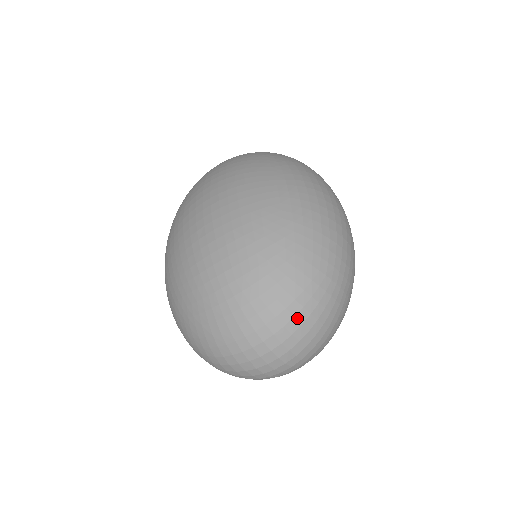
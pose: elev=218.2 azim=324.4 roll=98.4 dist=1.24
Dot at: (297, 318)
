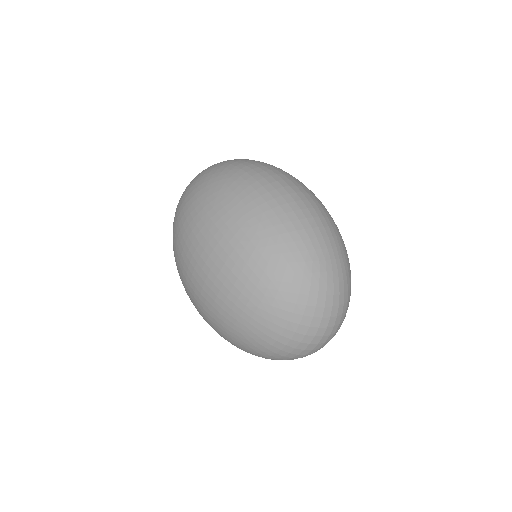
Dot at: (318, 306)
